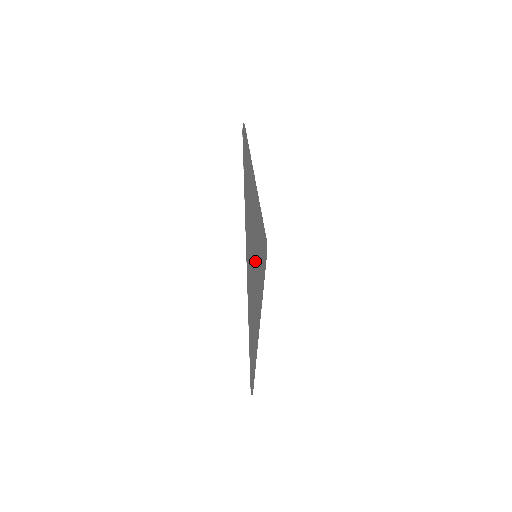
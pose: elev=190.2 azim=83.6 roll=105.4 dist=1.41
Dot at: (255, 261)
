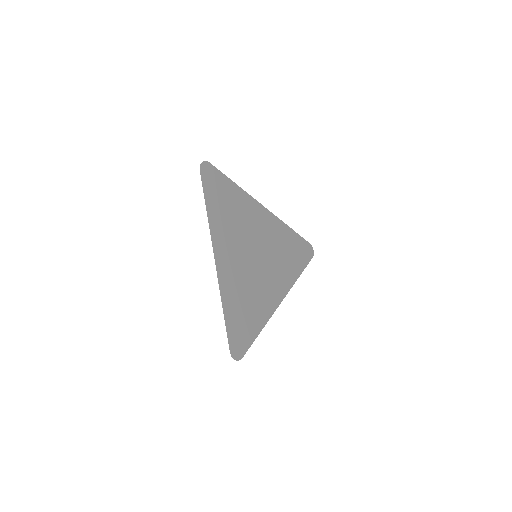
Dot at: (253, 260)
